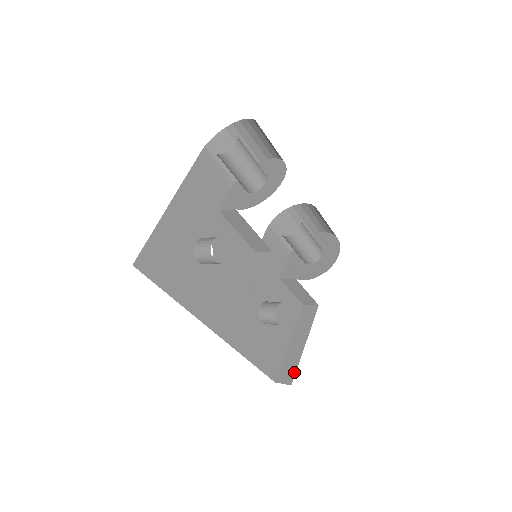
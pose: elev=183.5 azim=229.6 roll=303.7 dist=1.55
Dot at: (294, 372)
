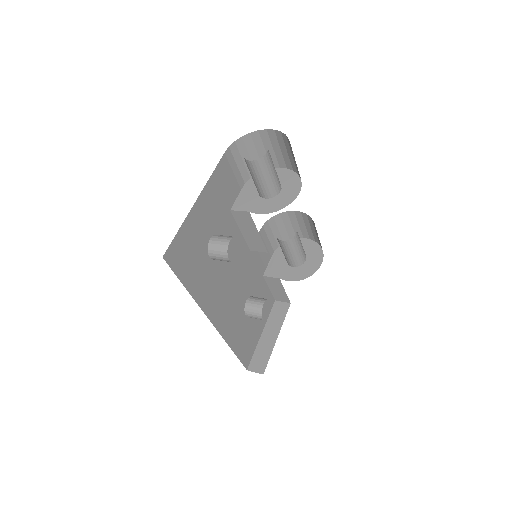
Dot at: (266, 362)
